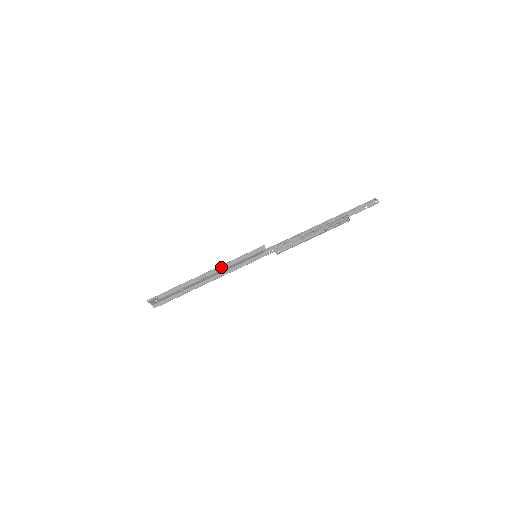
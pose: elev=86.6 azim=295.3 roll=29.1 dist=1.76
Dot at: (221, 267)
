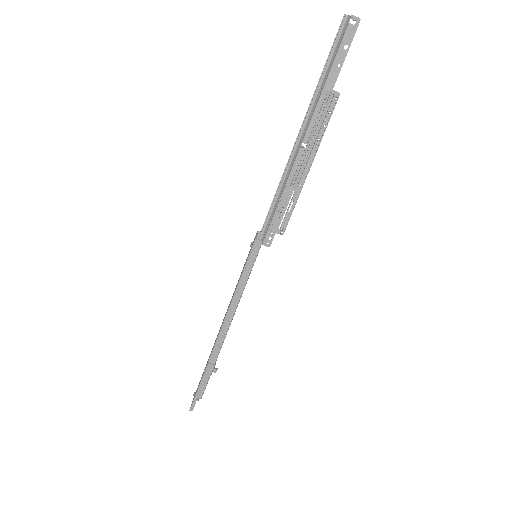
Dot at: (231, 310)
